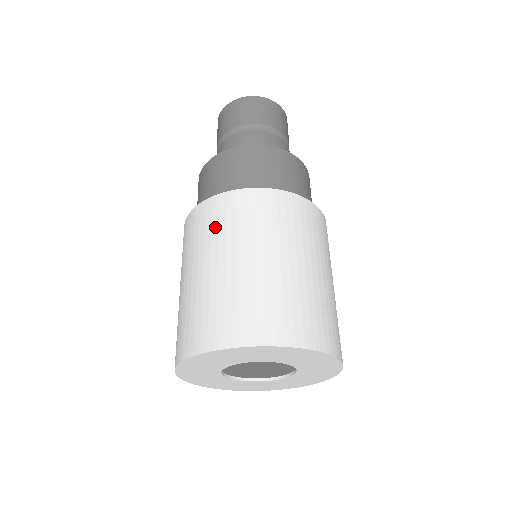
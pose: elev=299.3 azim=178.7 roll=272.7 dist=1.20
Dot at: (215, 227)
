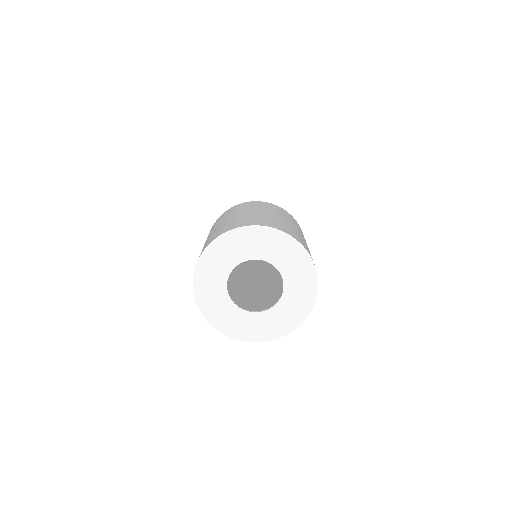
Dot at: (275, 209)
